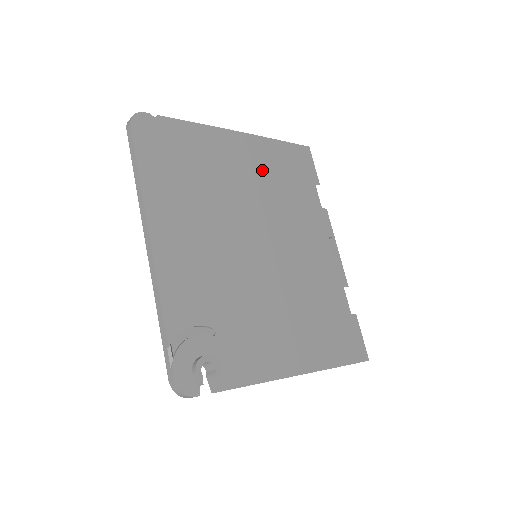
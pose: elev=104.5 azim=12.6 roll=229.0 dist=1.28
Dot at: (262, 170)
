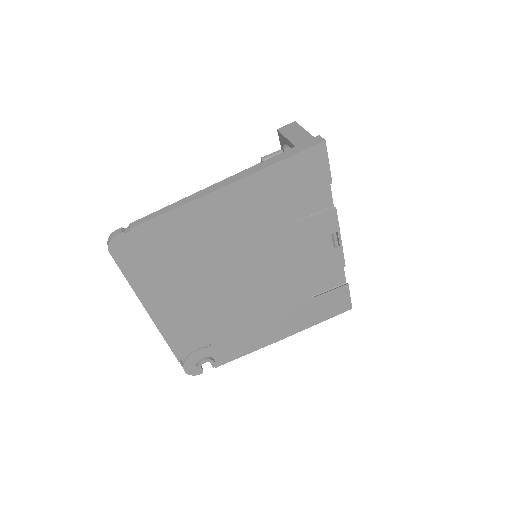
Dot at: (251, 213)
